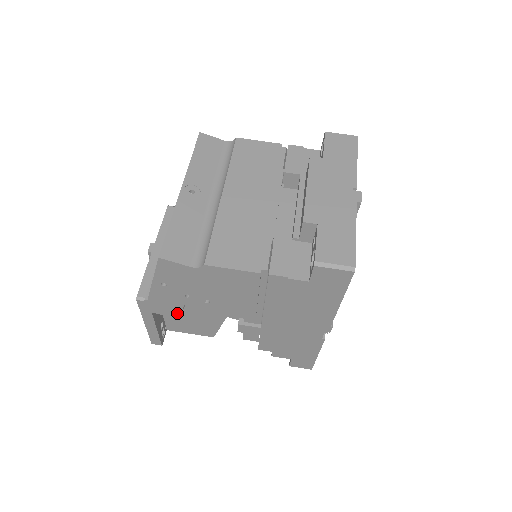
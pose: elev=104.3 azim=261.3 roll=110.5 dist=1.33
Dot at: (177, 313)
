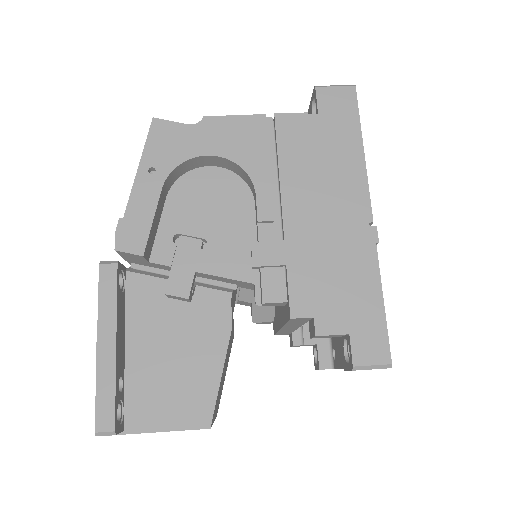
Dot at: (150, 353)
